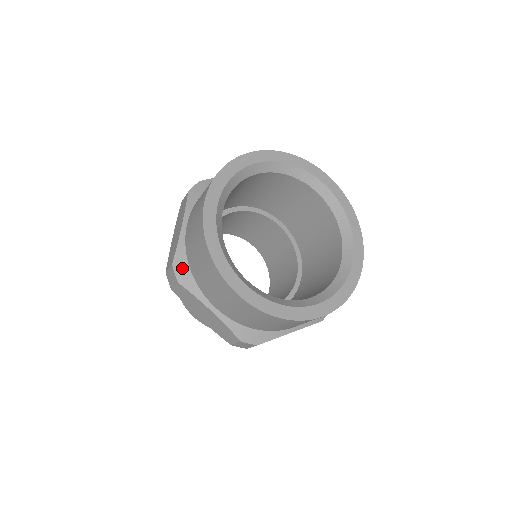
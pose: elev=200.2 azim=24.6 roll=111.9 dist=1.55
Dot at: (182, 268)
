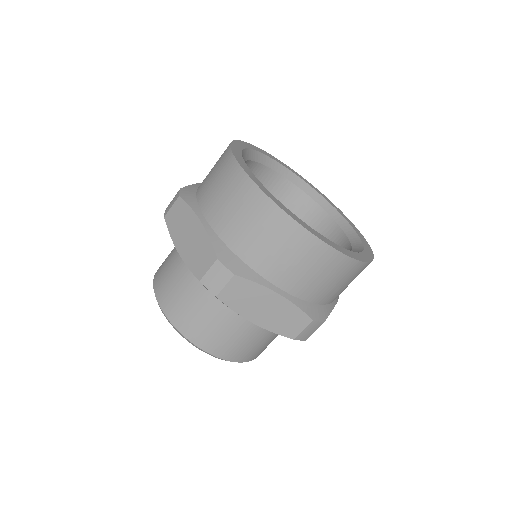
Dot at: (189, 191)
